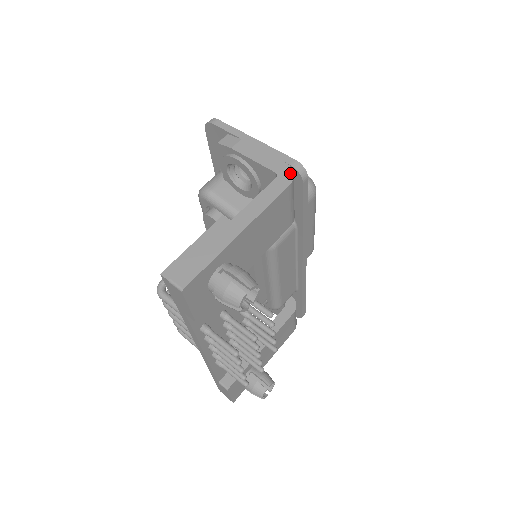
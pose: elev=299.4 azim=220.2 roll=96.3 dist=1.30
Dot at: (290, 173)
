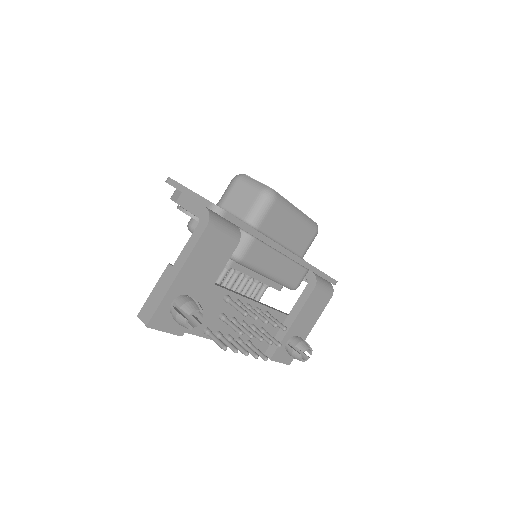
Dot at: (207, 216)
